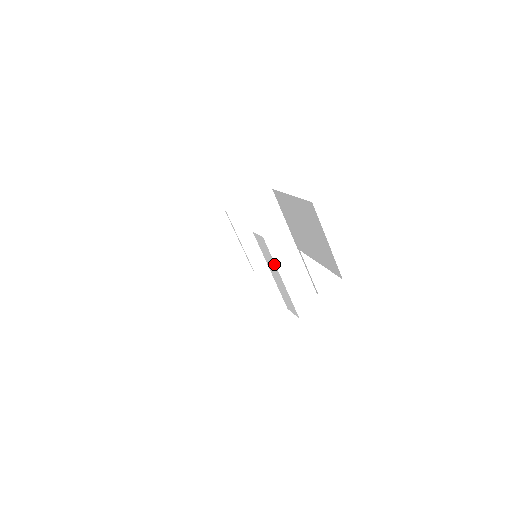
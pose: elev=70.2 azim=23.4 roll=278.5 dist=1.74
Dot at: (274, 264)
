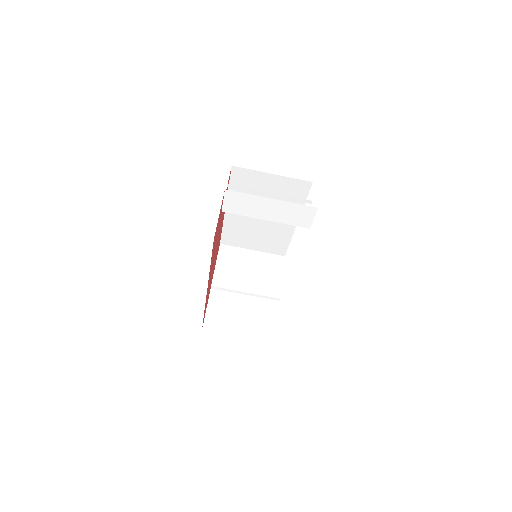
Dot at: (255, 198)
